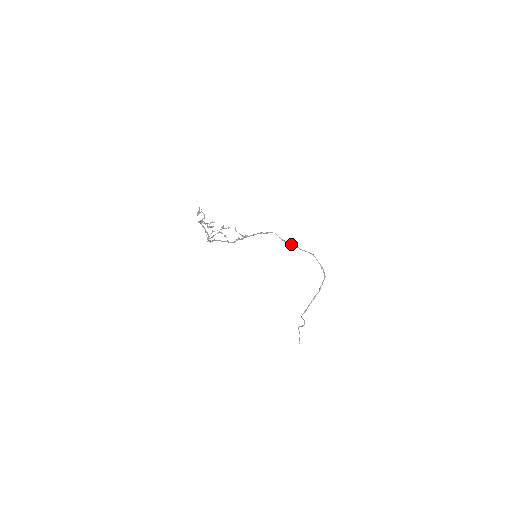
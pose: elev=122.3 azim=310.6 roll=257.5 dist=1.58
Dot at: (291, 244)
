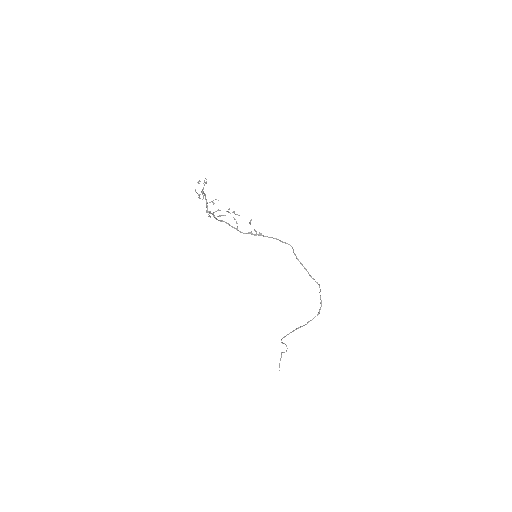
Dot at: occluded
